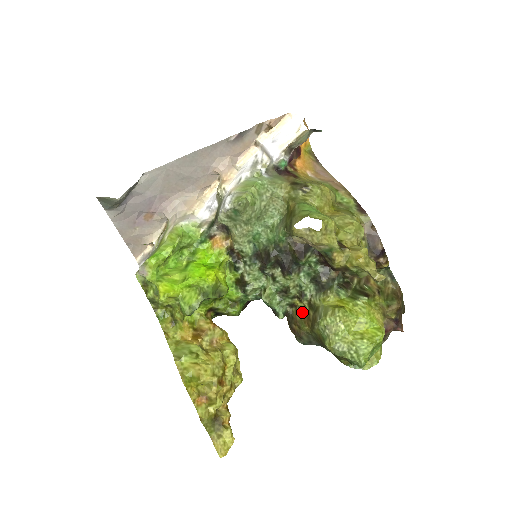
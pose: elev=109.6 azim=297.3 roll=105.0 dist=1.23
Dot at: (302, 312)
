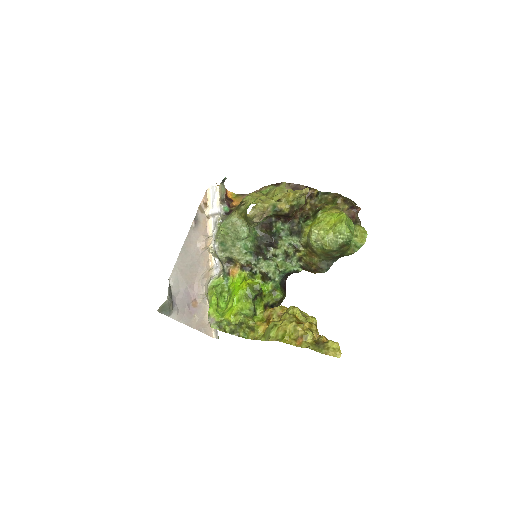
Dot at: (306, 255)
